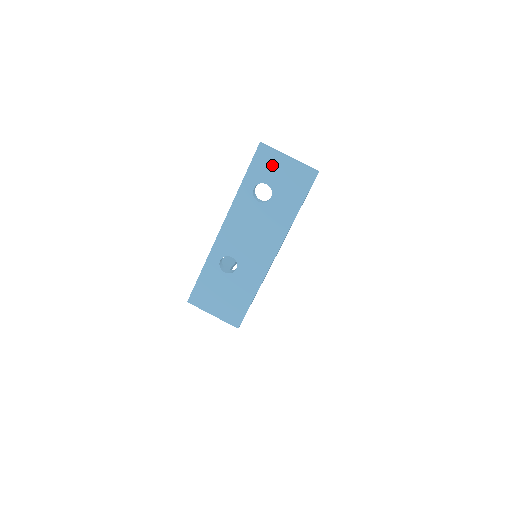
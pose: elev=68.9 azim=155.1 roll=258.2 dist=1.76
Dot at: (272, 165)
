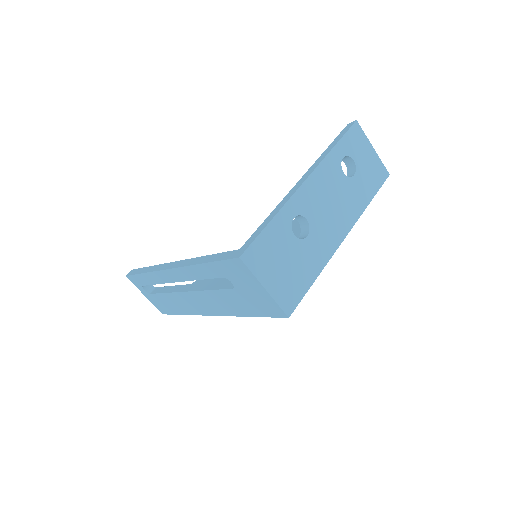
Dot at: (361, 146)
